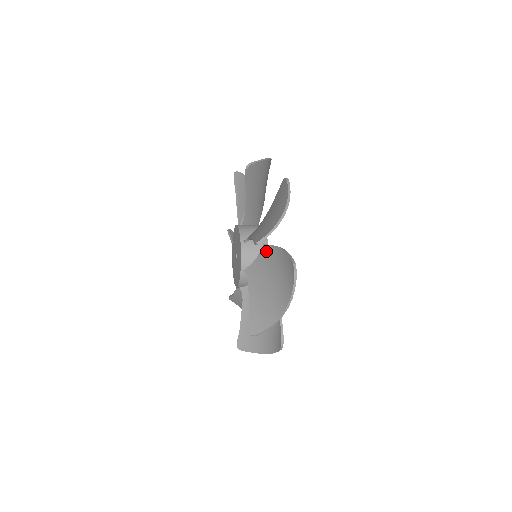
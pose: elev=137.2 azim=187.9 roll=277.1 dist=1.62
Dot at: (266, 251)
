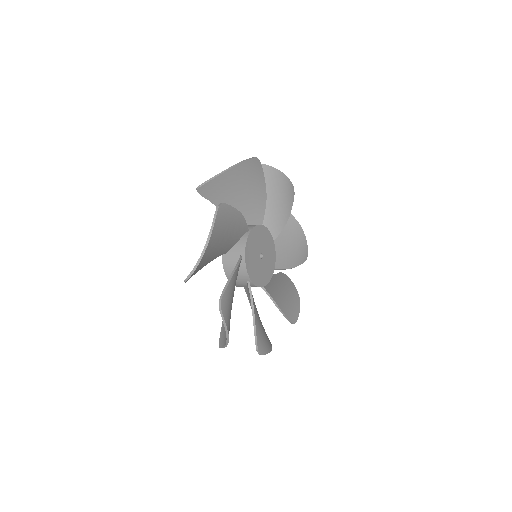
Dot at: occluded
